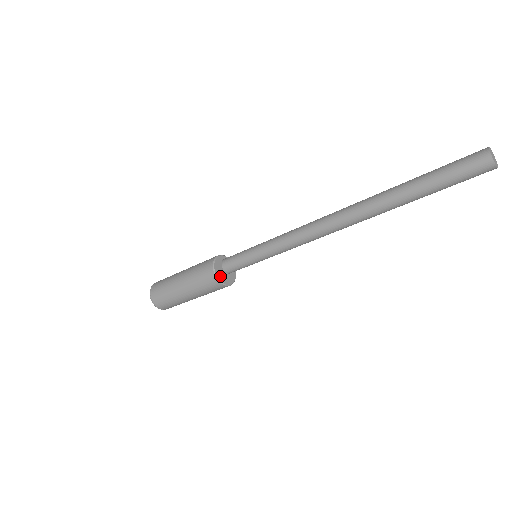
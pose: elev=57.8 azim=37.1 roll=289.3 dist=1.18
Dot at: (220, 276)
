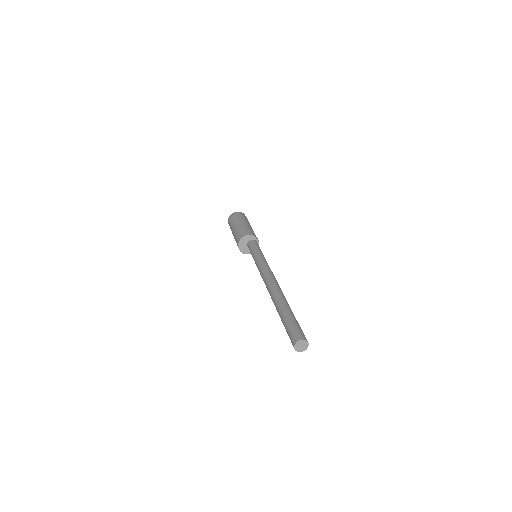
Dot at: (241, 245)
